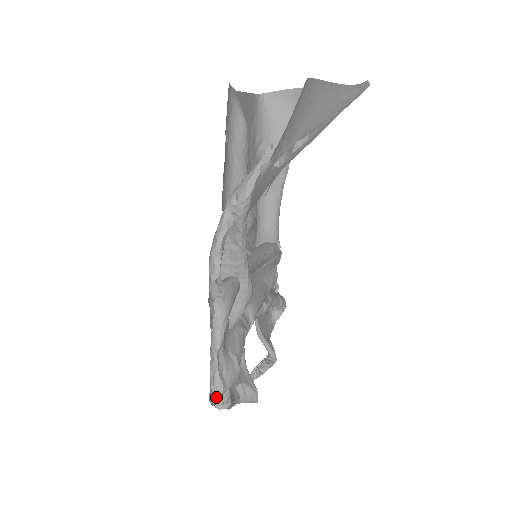
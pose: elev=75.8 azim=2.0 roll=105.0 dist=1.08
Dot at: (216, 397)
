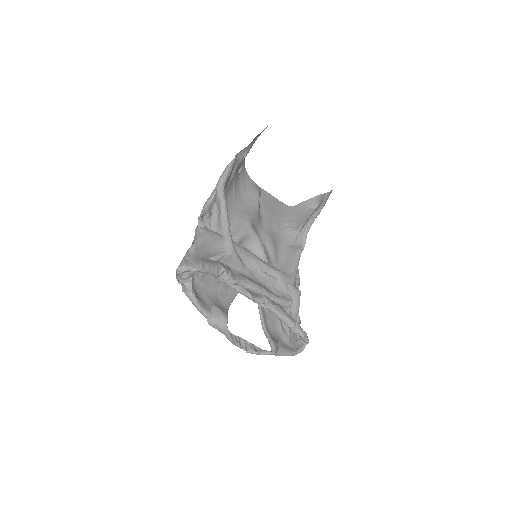
Dot at: (178, 269)
